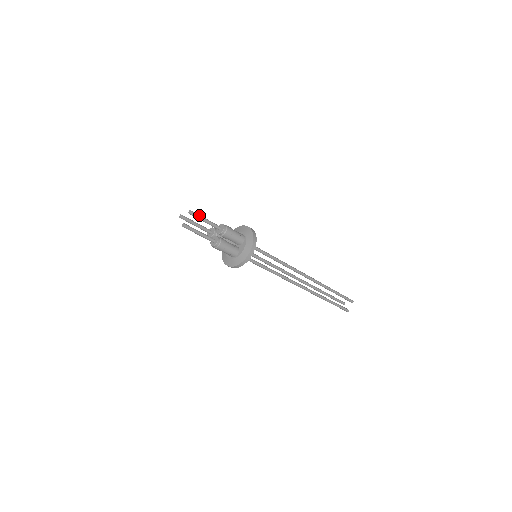
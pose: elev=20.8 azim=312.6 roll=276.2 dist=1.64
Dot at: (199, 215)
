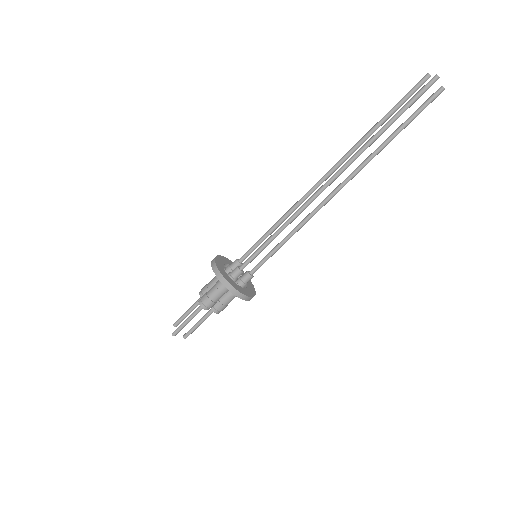
Dot at: (180, 328)
